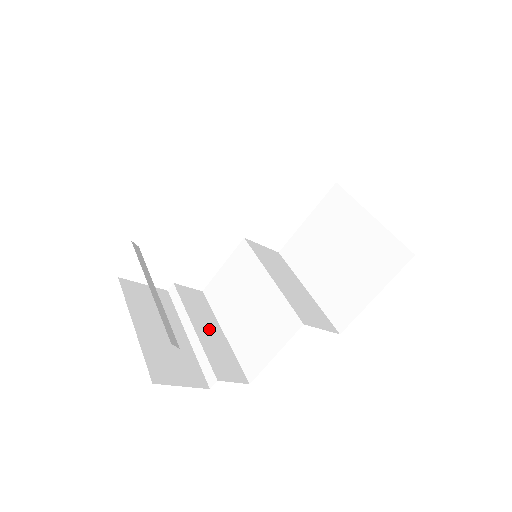
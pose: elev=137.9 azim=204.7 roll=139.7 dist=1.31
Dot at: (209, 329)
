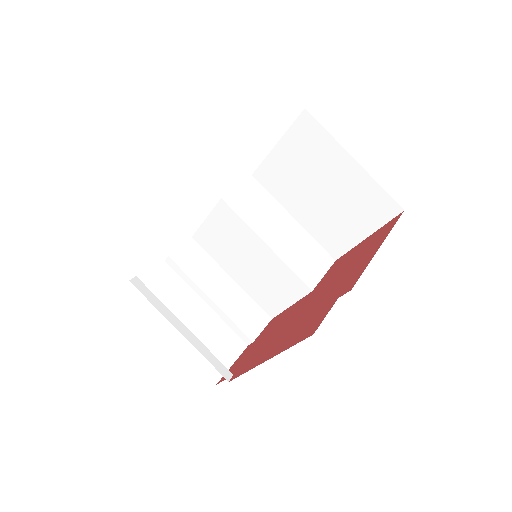
Dot at: (221, 287)
